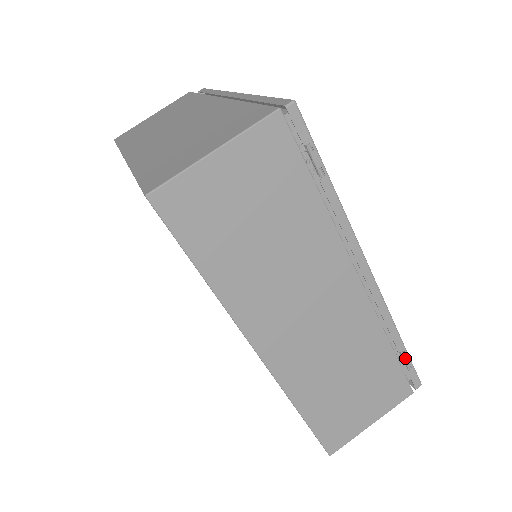
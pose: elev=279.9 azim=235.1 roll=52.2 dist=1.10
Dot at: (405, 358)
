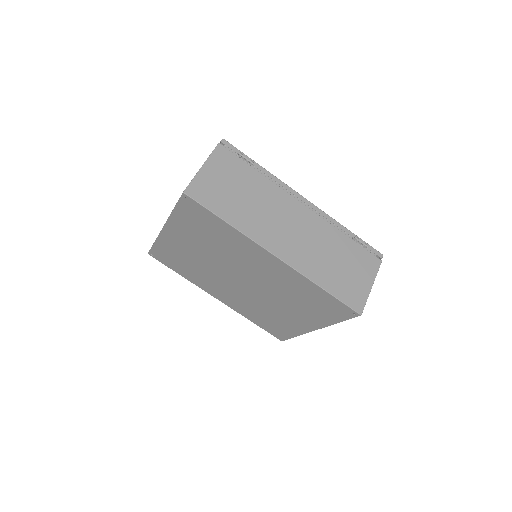
Dot at: (360, 241)
